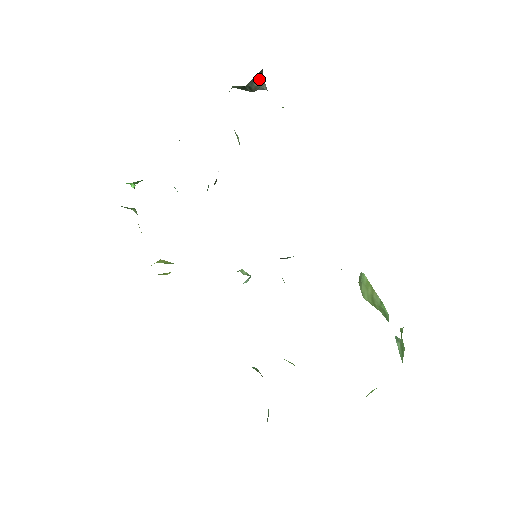
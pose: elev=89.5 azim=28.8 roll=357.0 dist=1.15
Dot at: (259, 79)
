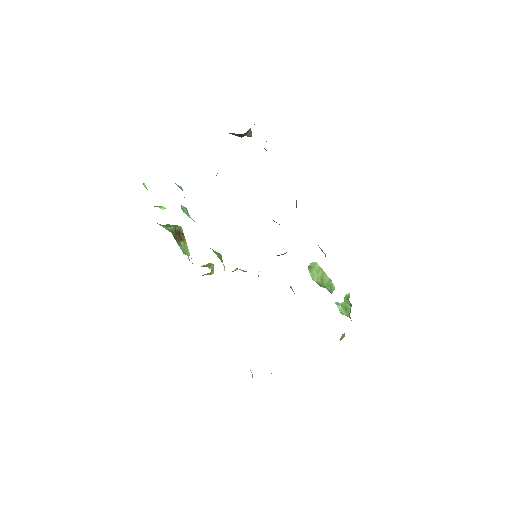
Dot at: (249, 129)
